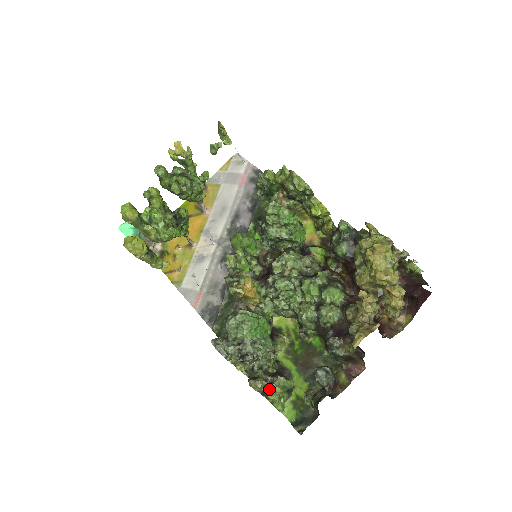
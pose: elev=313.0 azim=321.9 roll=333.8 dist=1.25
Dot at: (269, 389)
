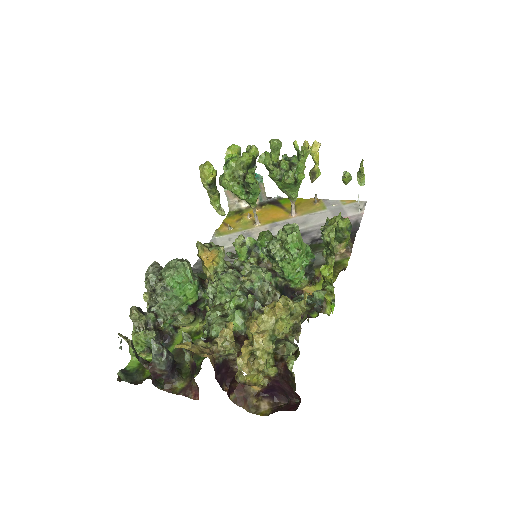
Dot at: (140, 330)
